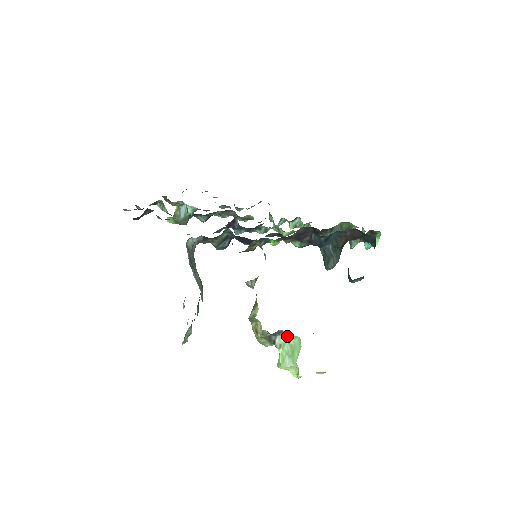
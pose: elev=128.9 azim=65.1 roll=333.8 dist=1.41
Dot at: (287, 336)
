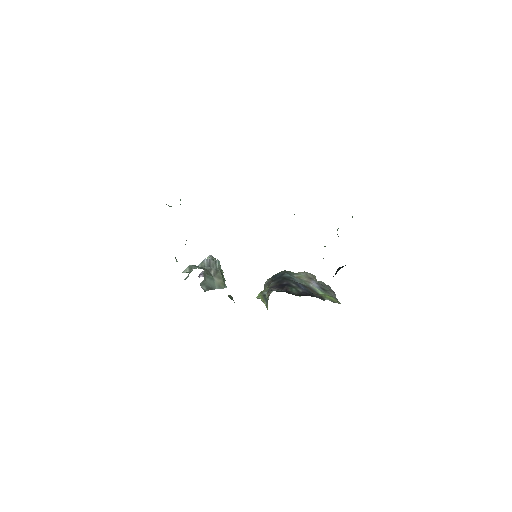
Dot at: occluded
